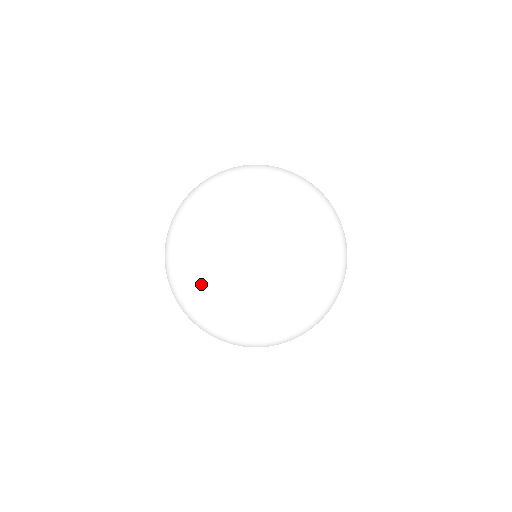
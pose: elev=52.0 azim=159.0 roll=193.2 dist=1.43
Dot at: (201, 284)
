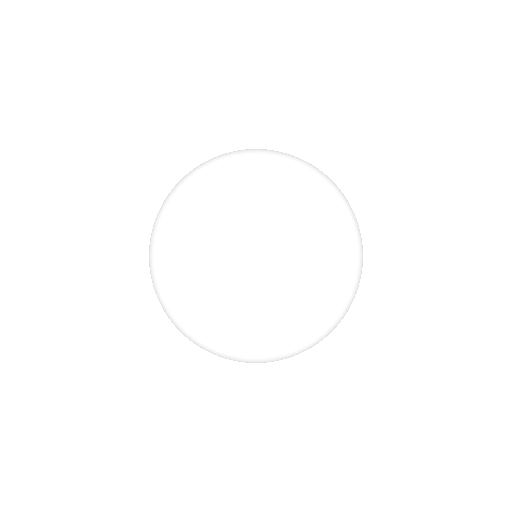
Dot at: (186, 210)
